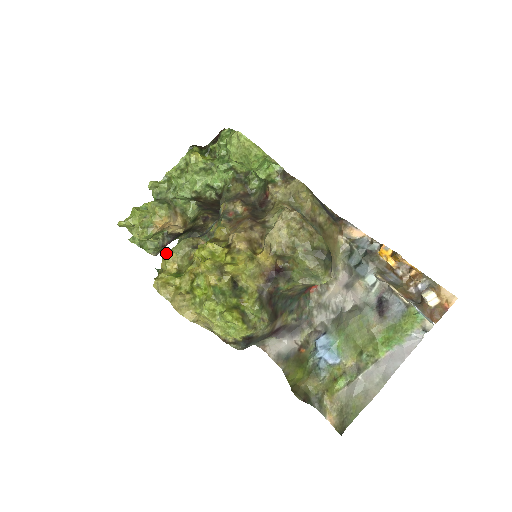
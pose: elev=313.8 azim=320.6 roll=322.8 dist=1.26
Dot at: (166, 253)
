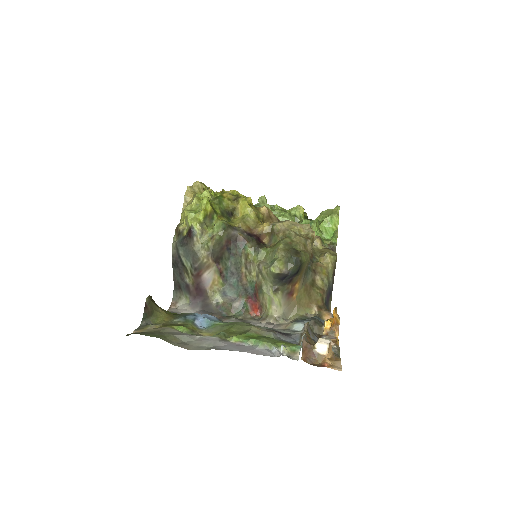
Dot at: occluded
